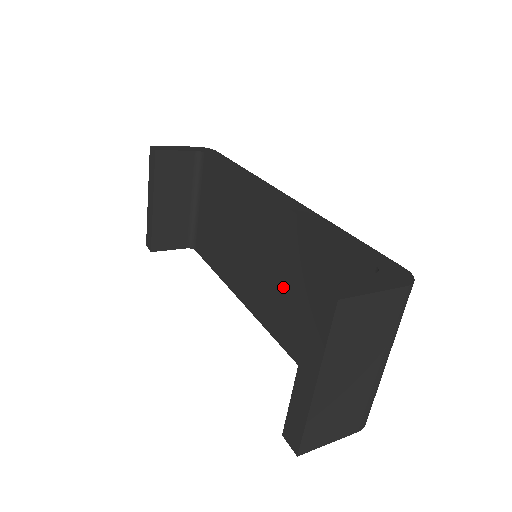
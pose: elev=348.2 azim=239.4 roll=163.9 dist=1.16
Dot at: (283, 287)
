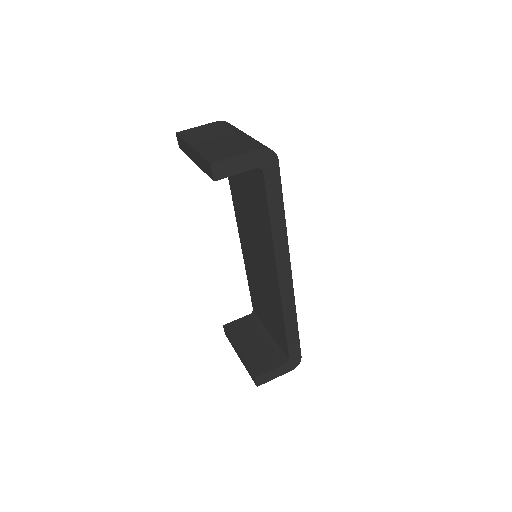
Dot at: (259, 282)
